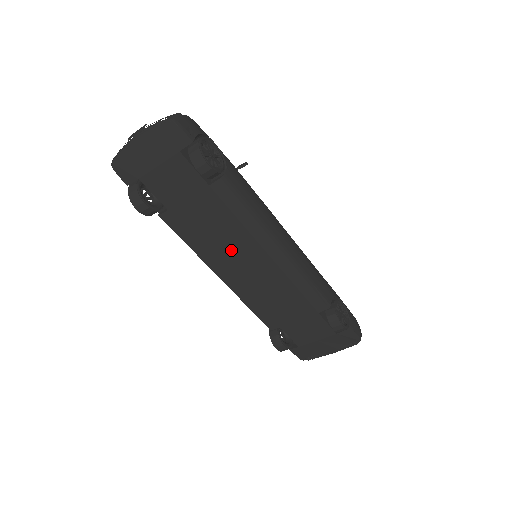
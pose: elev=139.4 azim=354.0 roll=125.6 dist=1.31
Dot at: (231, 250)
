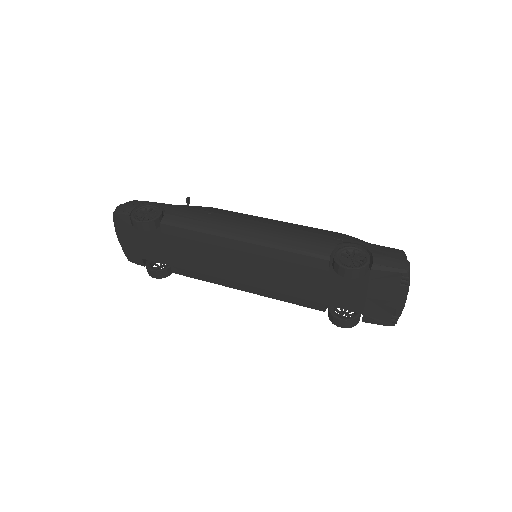
Dot at: (221, 265)
